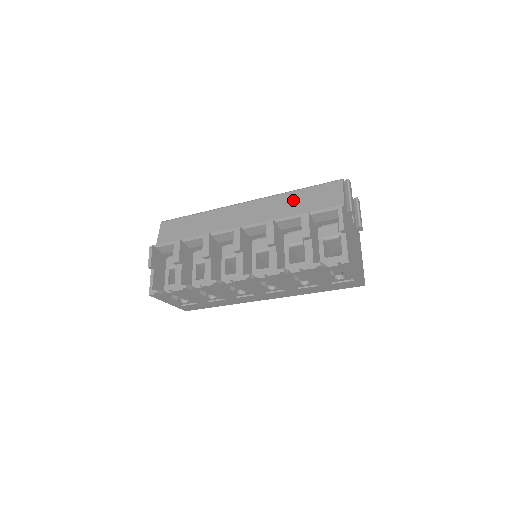
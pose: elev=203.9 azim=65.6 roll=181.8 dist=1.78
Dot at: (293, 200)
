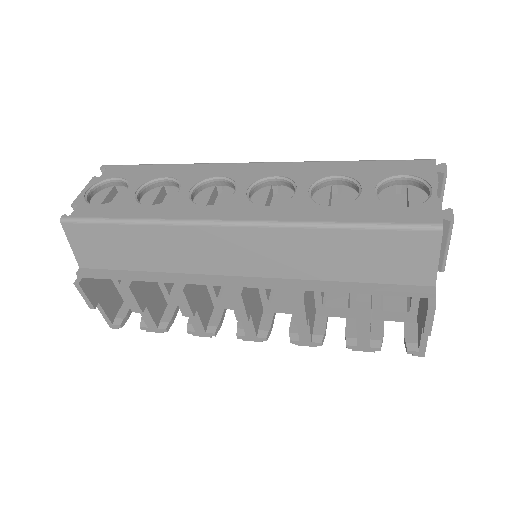
Dot at: (335, 248)
